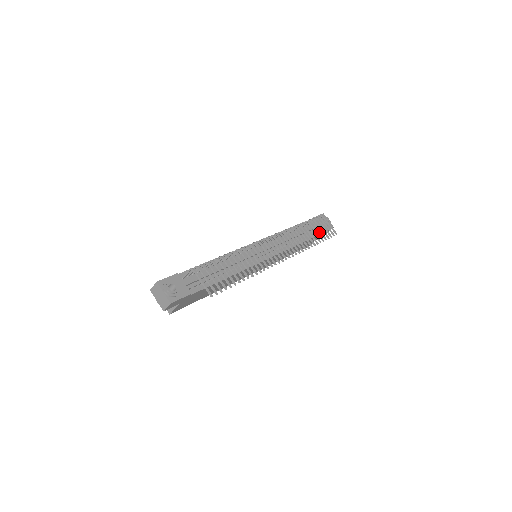
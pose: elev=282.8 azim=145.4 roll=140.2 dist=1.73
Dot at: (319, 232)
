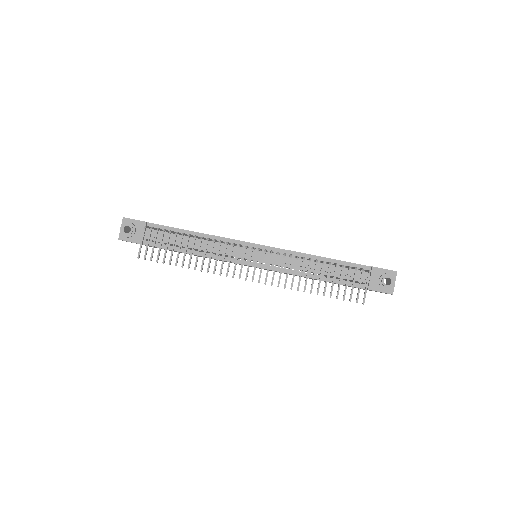
Dot at: (363, 285)
